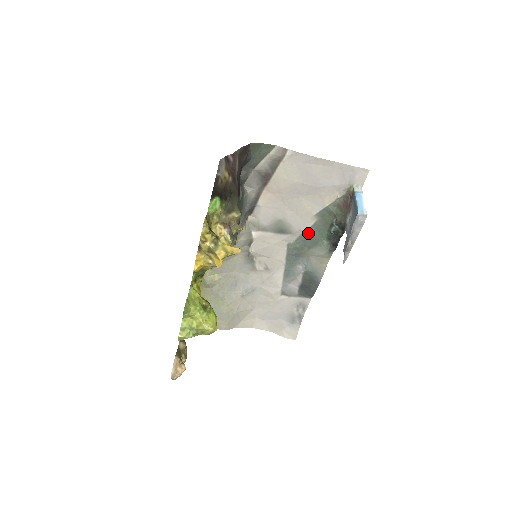
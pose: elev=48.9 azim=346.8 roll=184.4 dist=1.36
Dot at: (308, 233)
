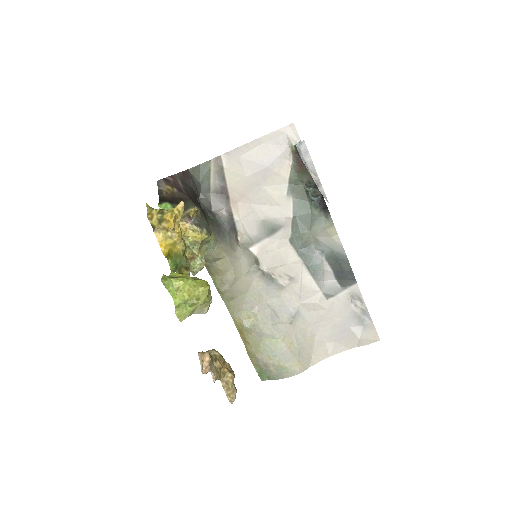
Dot at: (296, 216)
